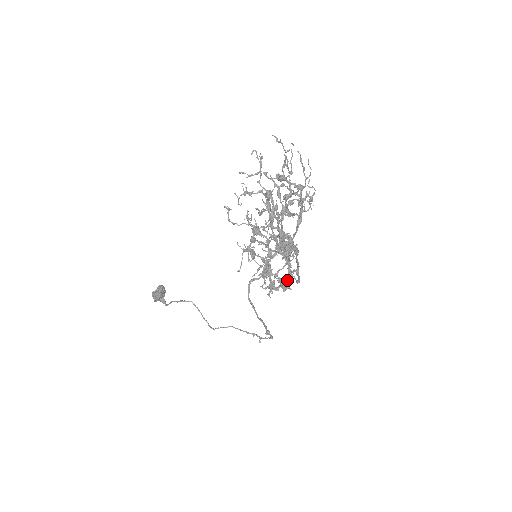
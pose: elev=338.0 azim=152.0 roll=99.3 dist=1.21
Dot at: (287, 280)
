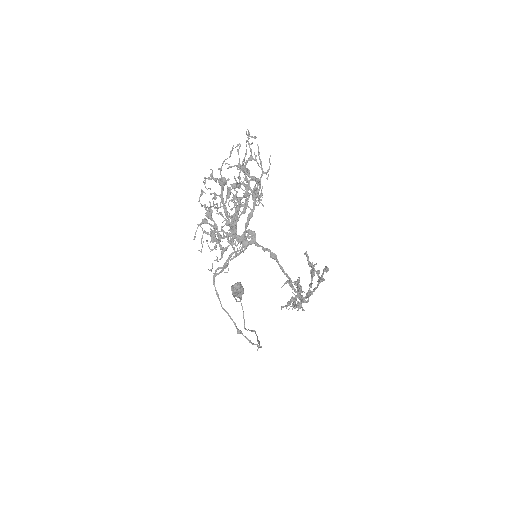
Dot at: (301, 298)
